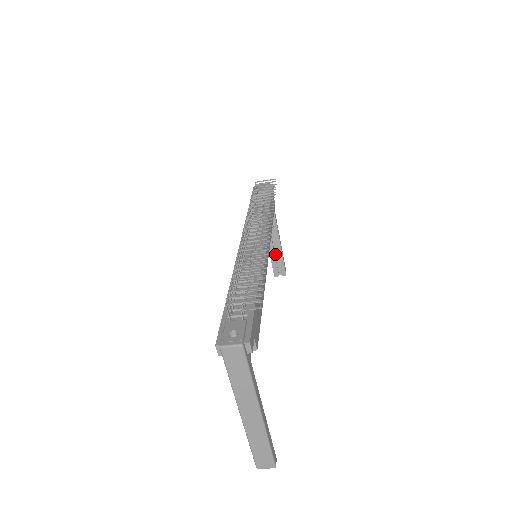
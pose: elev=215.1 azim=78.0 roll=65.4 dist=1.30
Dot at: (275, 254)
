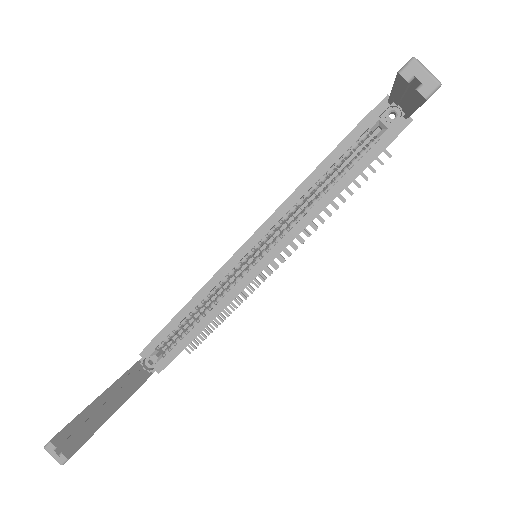
Dot at: (87, 420)
